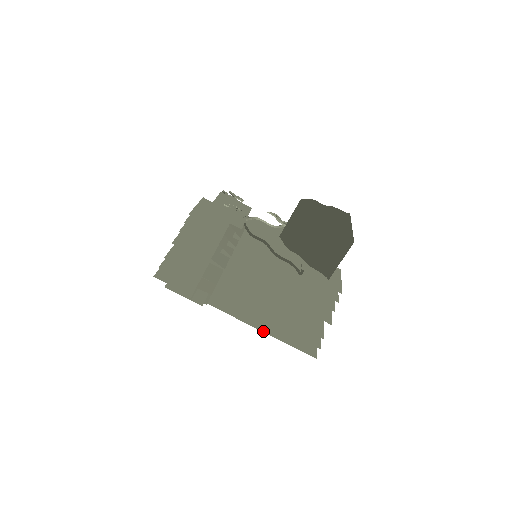
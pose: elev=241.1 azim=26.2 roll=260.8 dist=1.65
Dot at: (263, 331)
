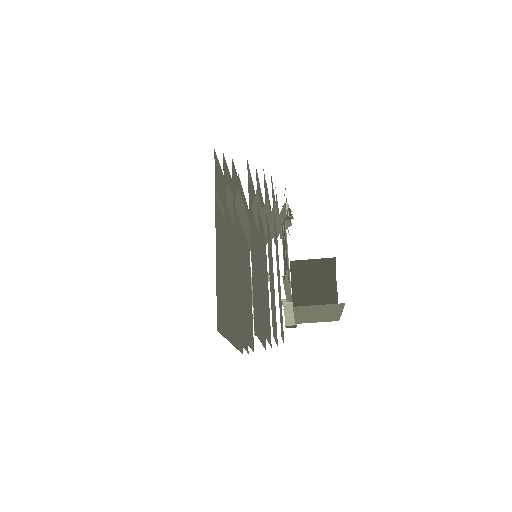
Dot at: (216, 264)
